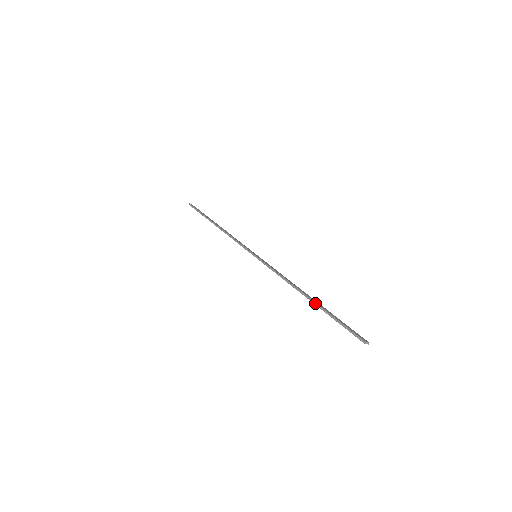
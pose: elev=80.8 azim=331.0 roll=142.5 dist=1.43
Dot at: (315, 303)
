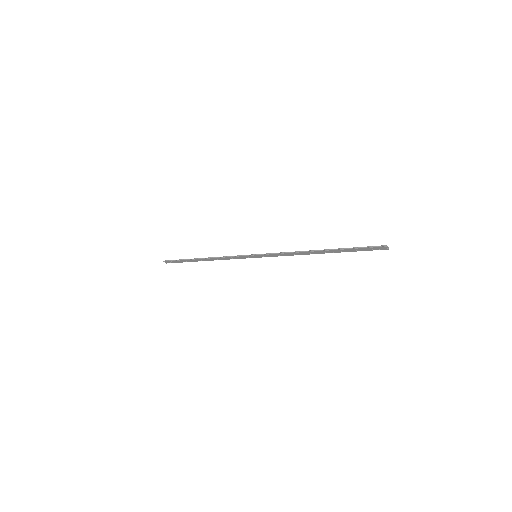
Dot at: (330, 249)
